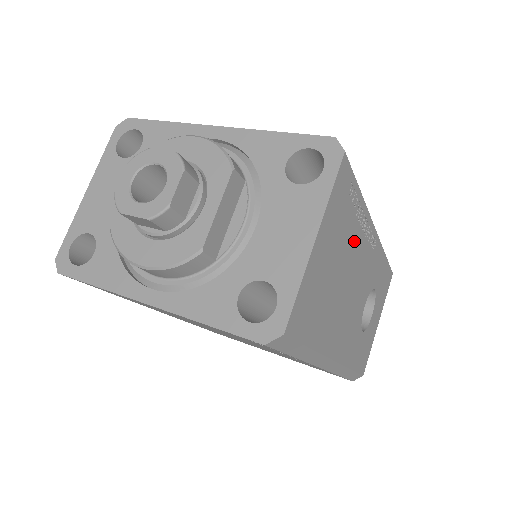
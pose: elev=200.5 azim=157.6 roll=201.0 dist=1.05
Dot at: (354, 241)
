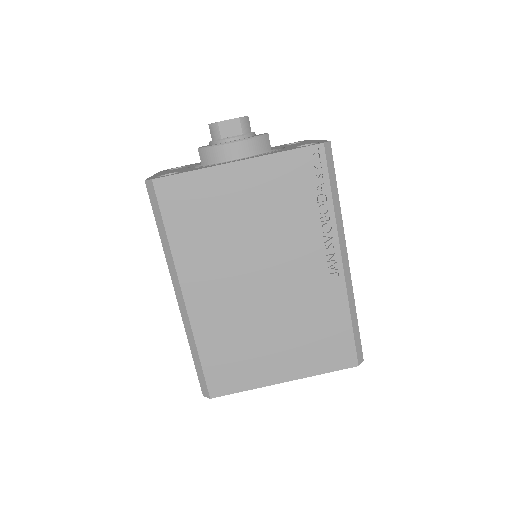
Dot at: occluded
